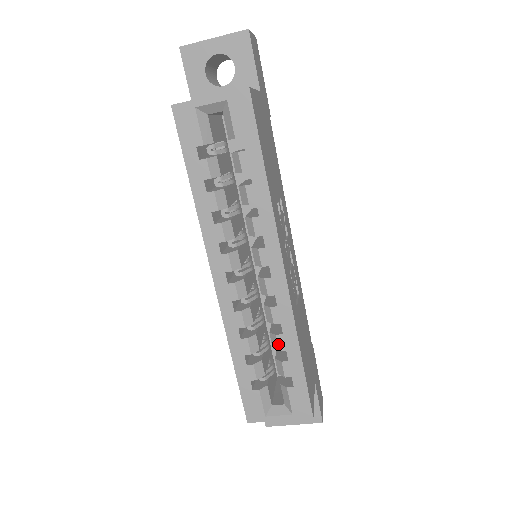
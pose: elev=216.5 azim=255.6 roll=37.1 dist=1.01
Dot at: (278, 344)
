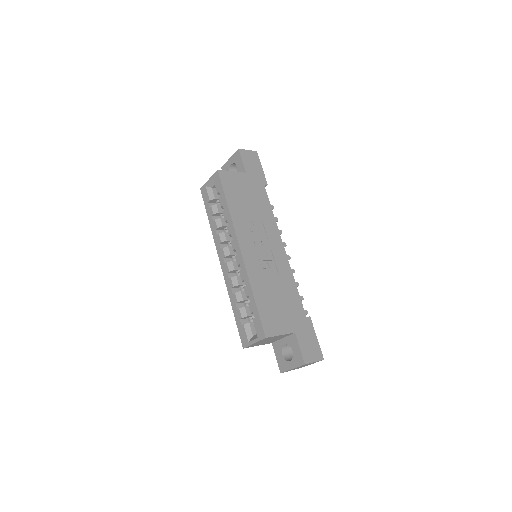
Dot at: (245, 292)
